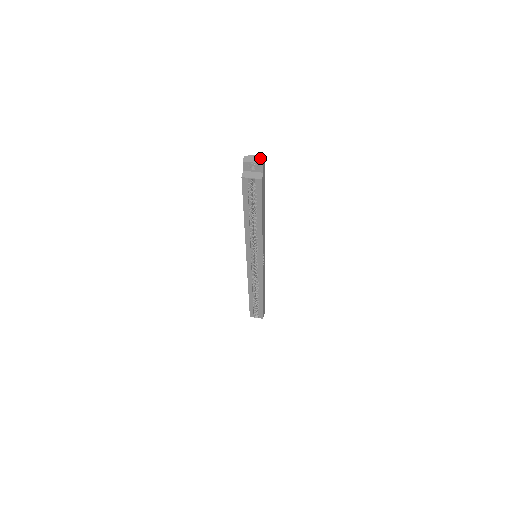
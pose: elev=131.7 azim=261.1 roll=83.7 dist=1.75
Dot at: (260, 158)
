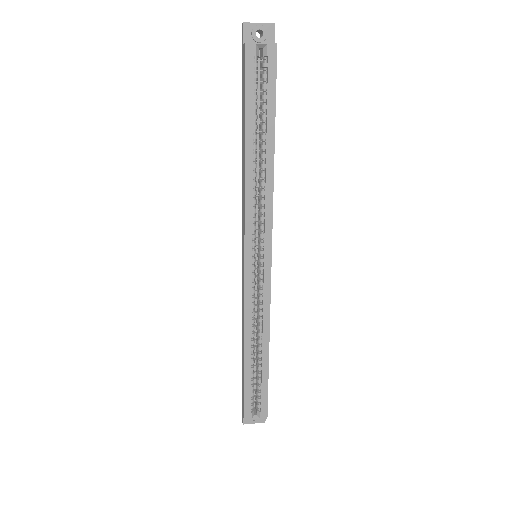
Dot at: (267, 24)
